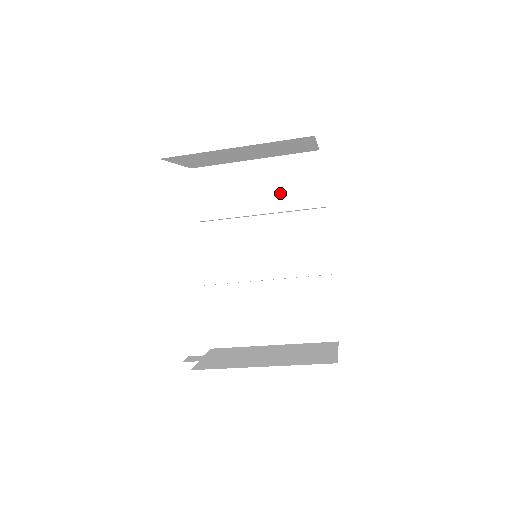
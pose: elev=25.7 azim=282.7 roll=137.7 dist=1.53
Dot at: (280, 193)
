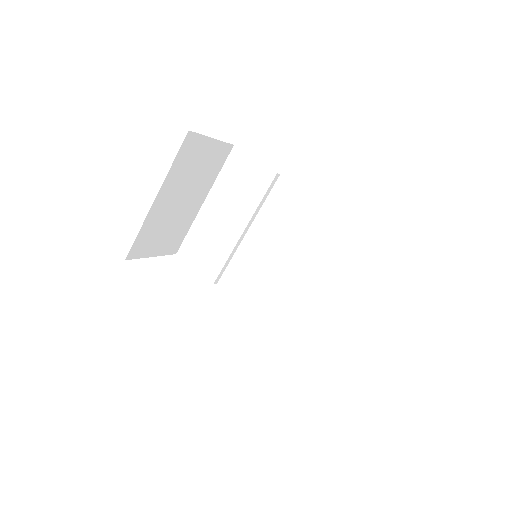
Dot at: (241, 201)
